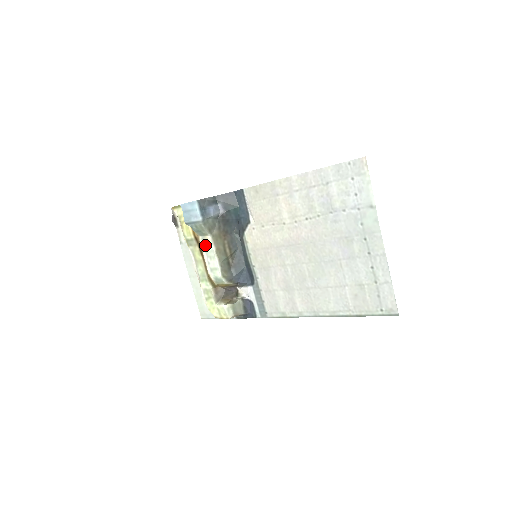
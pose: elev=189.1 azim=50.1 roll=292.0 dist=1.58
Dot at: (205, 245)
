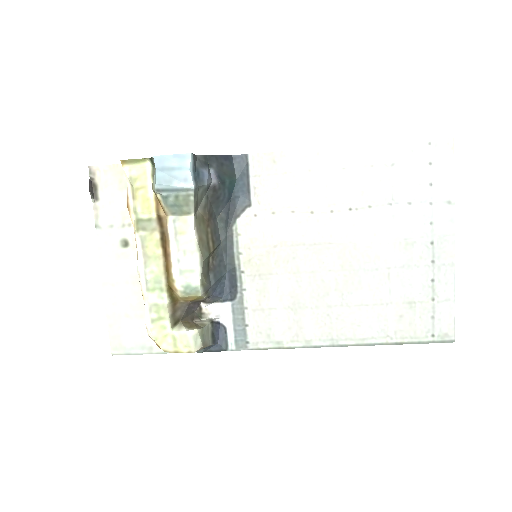
Dot at: (178, 231)
